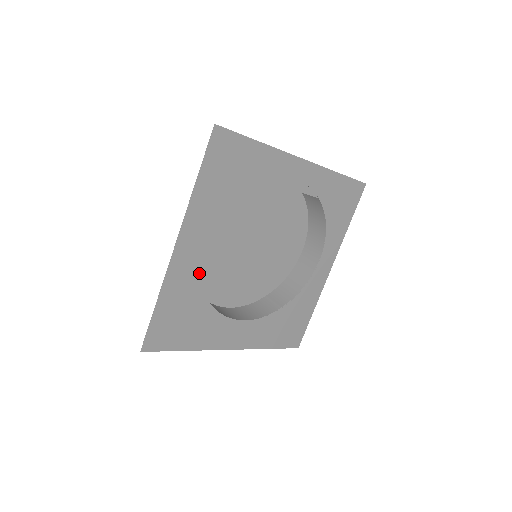
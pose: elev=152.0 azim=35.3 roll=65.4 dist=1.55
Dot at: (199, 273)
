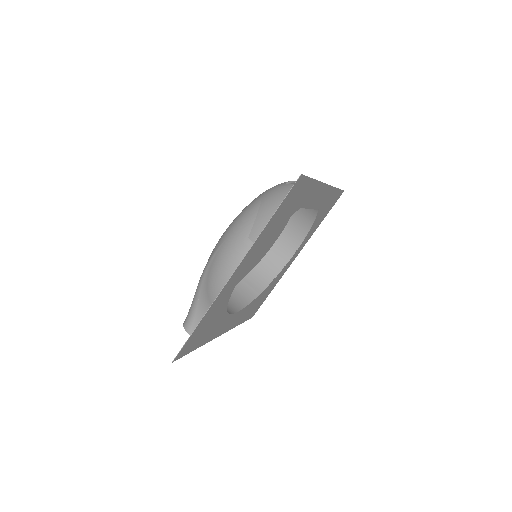
Dot at: occluded
